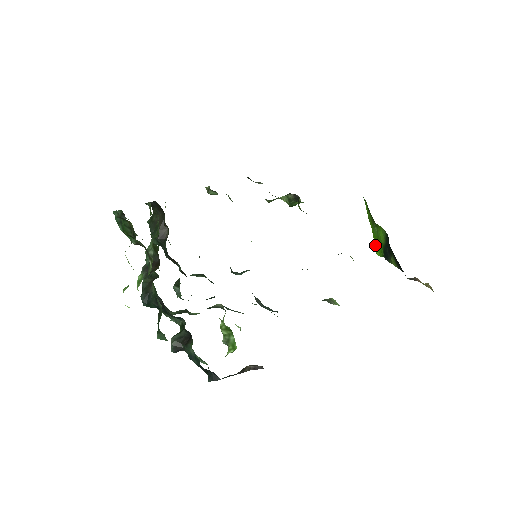
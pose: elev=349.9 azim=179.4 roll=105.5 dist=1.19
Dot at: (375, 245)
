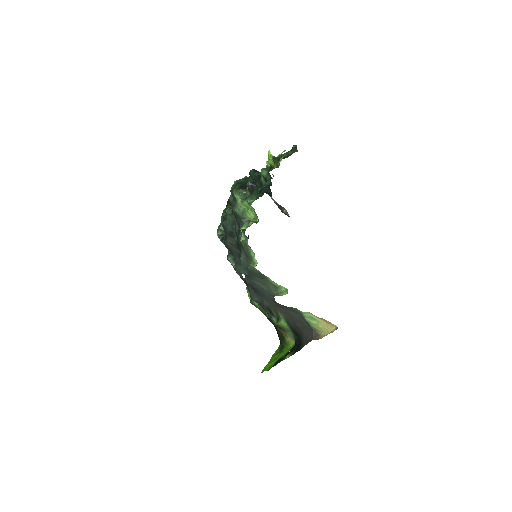
Dot at: (264, 368)
